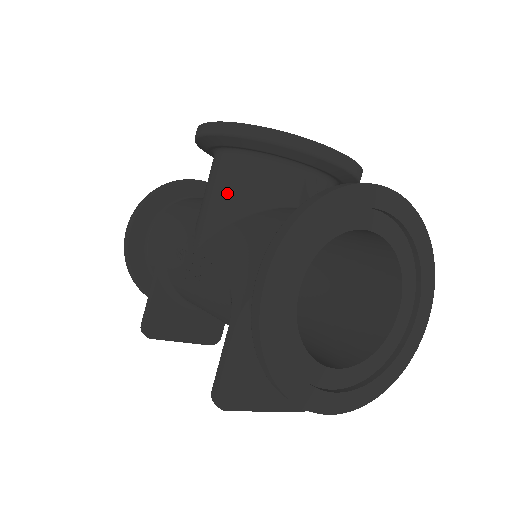
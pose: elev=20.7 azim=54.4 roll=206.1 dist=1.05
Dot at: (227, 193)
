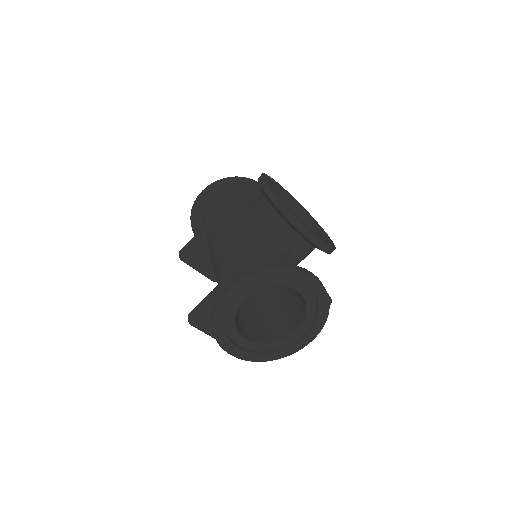
Dot at: (254, 222)
